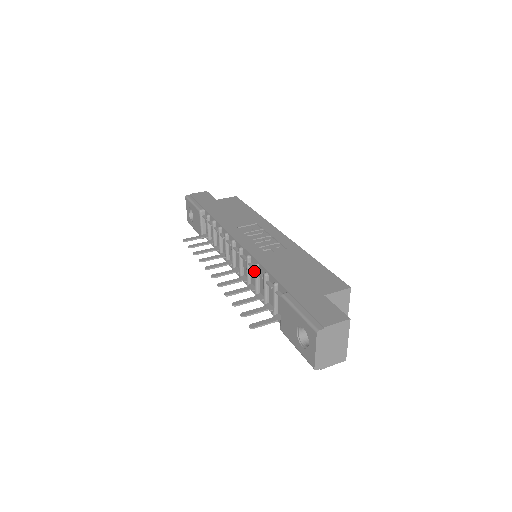
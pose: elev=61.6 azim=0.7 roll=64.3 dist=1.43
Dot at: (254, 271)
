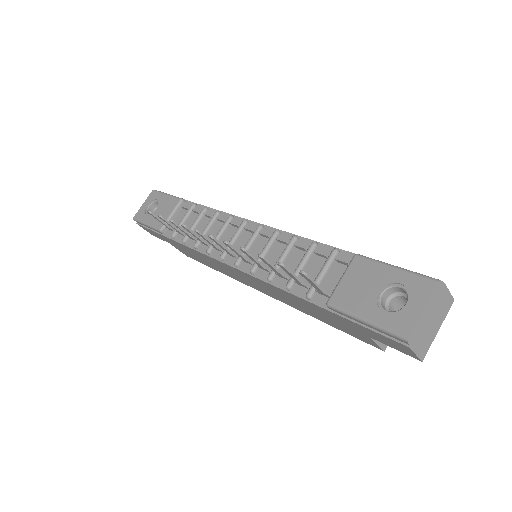
Dot at: (279, 248)
